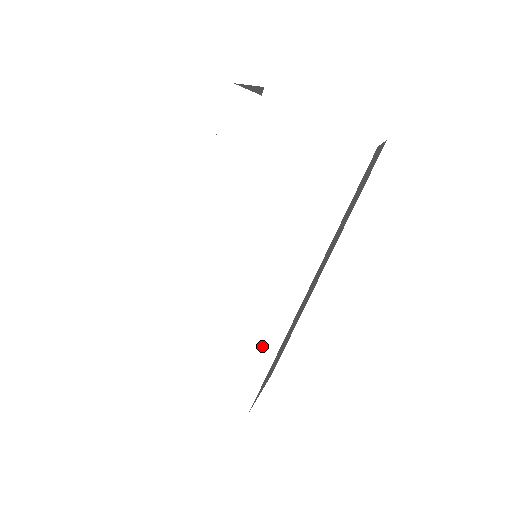
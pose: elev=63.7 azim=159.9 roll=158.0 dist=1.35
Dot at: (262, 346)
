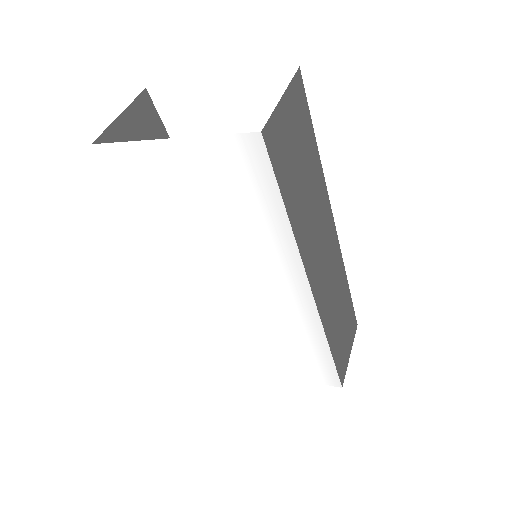
Dot at: (310, 340)
